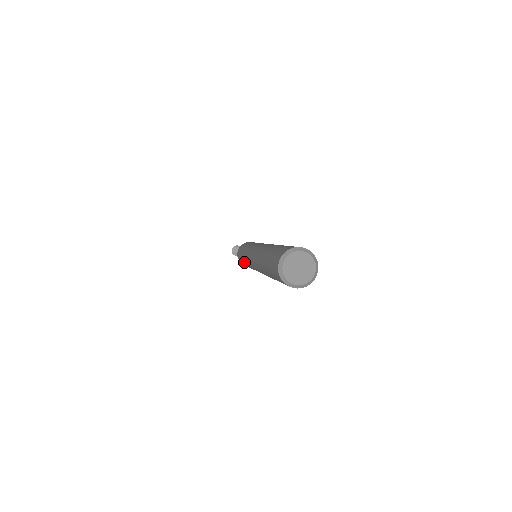
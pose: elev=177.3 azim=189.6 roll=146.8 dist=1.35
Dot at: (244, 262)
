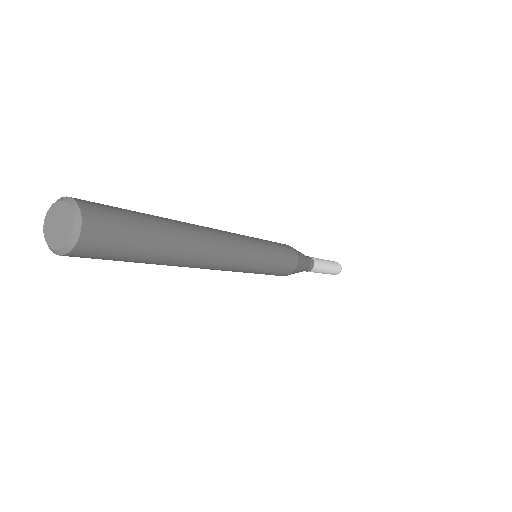
Dot at: occluded
